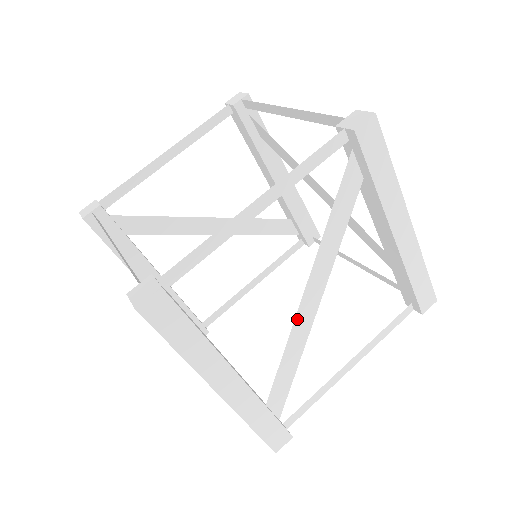
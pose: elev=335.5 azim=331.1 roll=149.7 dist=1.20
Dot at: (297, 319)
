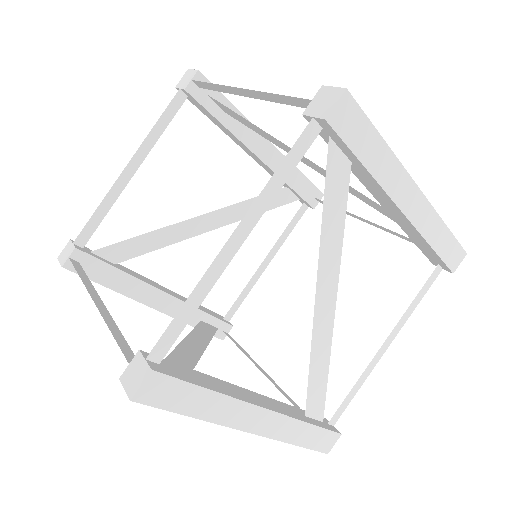
Dot at: (315, 330)
